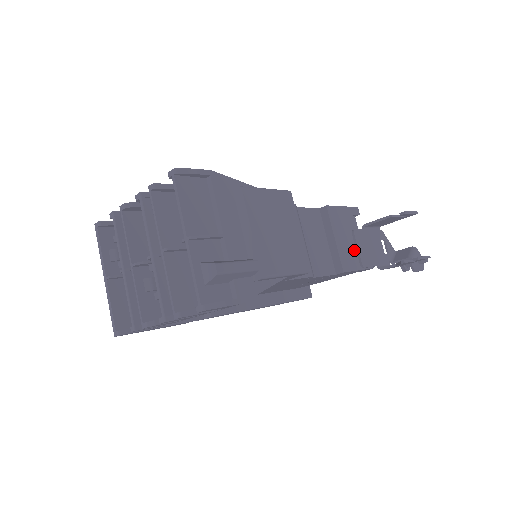
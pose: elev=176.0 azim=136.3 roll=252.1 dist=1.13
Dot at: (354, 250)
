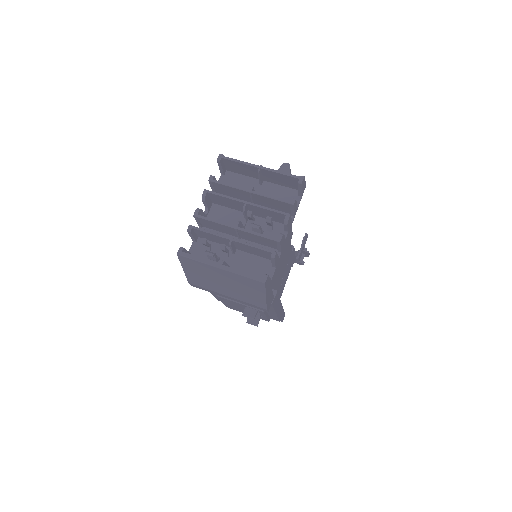
Dot at: occluded
